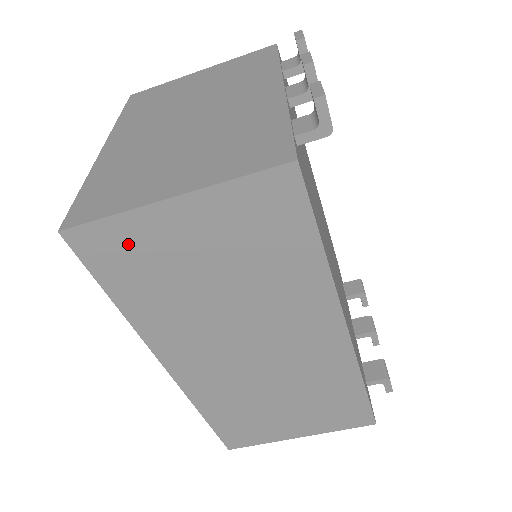
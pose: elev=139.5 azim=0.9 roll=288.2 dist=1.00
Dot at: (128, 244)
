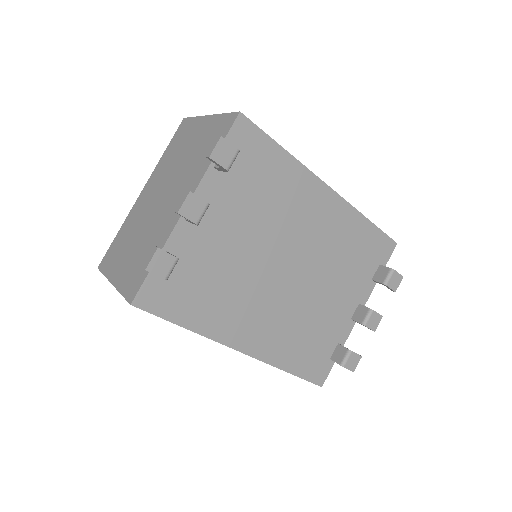
Dot at: occluded
